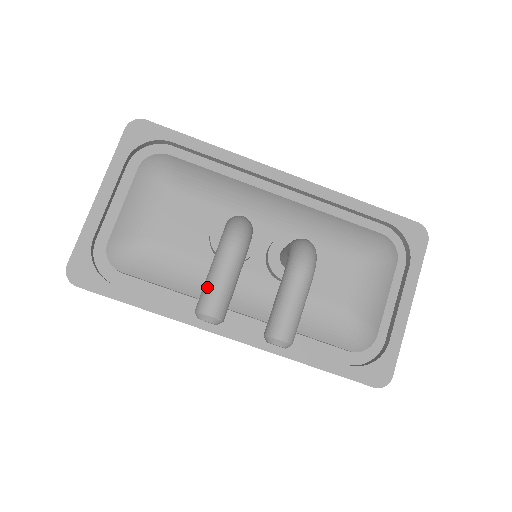
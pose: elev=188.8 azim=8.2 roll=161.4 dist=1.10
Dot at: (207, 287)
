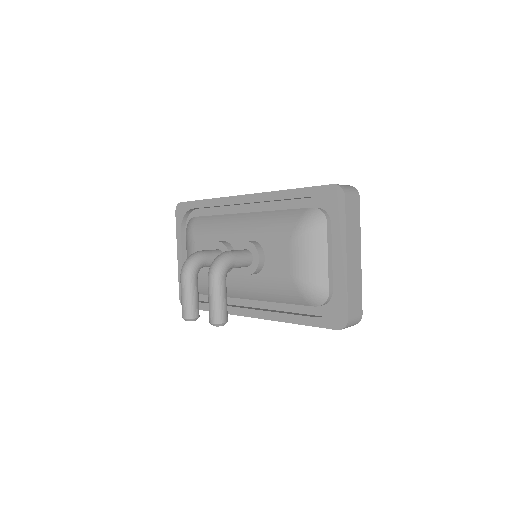
Dot at: (181, 303)
